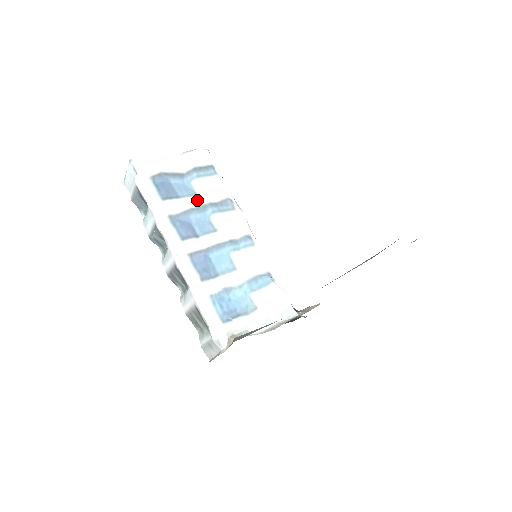
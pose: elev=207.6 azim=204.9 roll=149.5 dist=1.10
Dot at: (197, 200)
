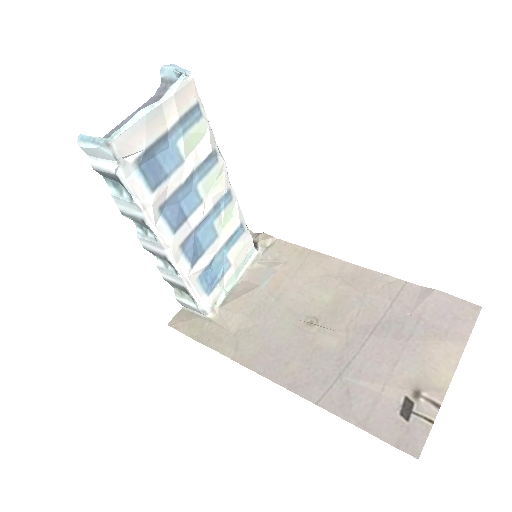
Dot at: (184, 169)
